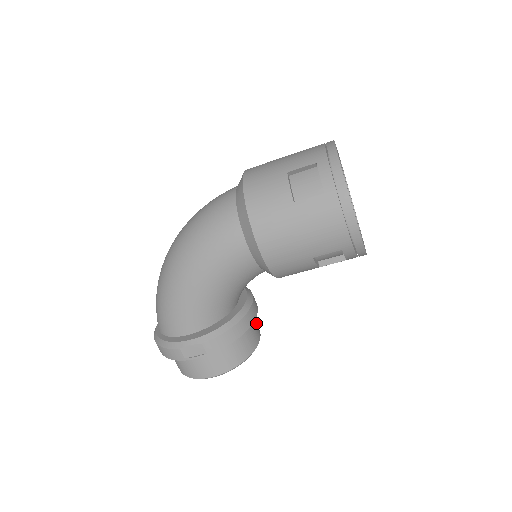
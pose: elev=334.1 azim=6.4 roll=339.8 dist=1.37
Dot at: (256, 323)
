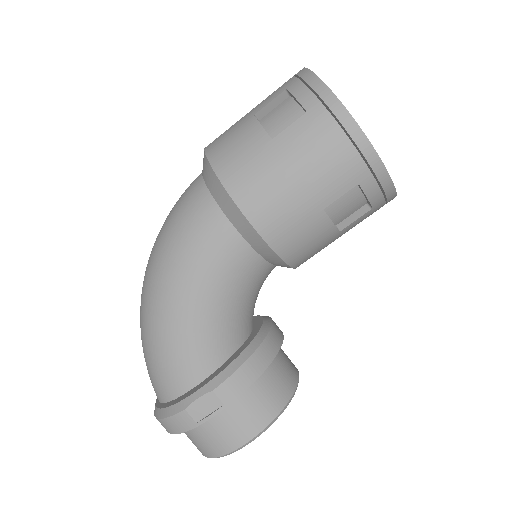
Dot at: (288, 358)
